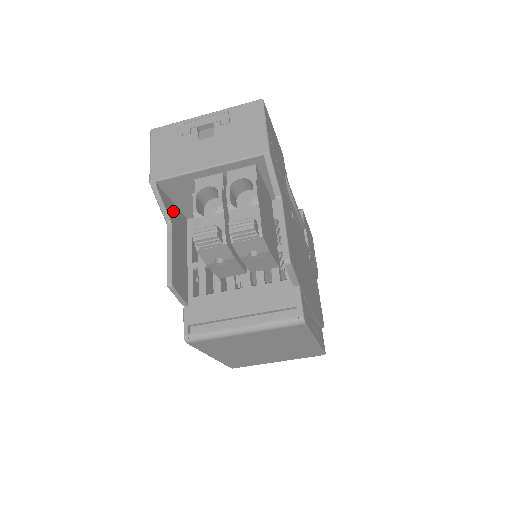
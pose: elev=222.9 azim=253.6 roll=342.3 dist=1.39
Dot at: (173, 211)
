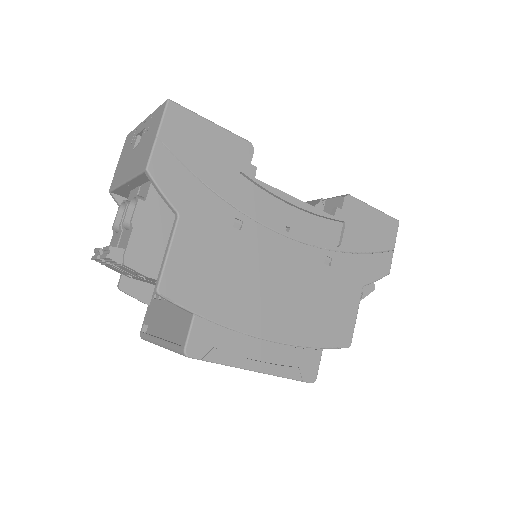
Dot at: occluded
